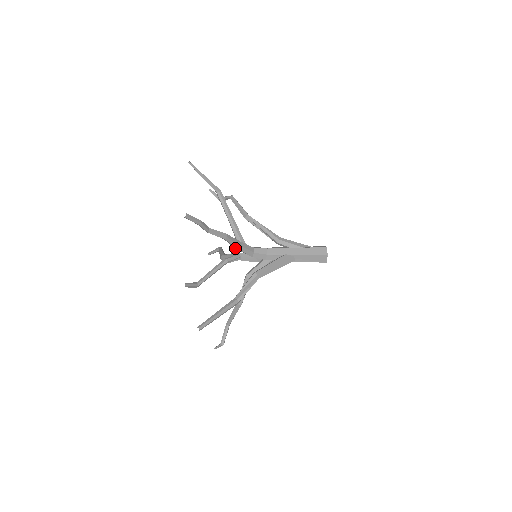
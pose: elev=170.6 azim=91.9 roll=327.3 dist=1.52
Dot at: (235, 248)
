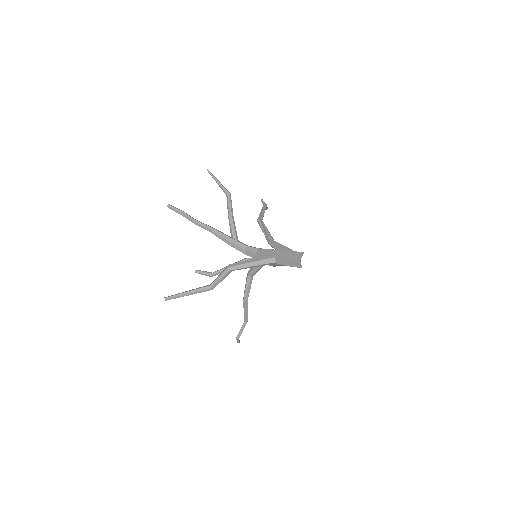
Dot at: (228, 243)
